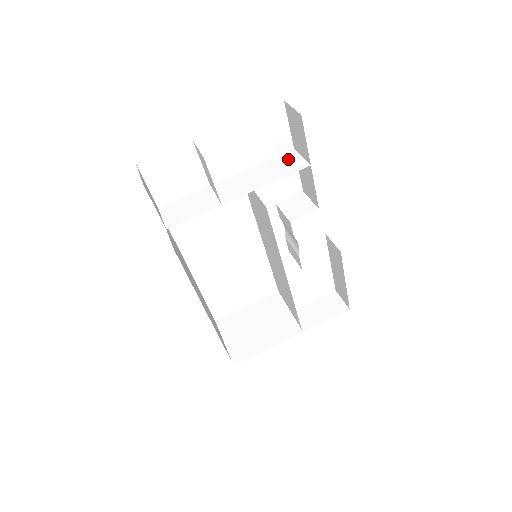
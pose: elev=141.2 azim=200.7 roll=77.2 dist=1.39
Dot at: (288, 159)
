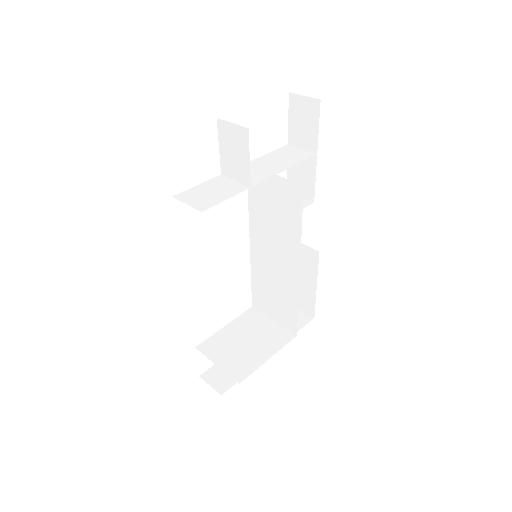
Dot at: (289, 151)
